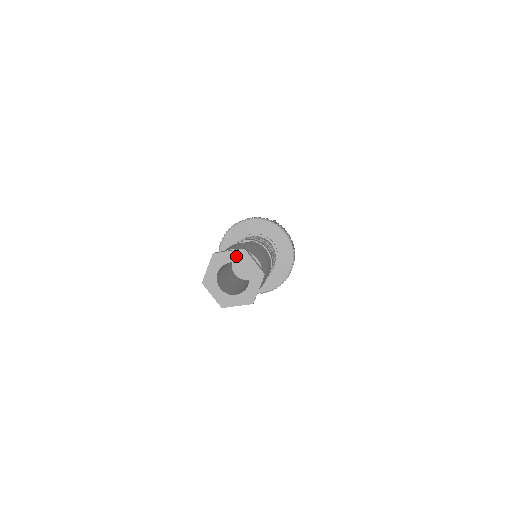
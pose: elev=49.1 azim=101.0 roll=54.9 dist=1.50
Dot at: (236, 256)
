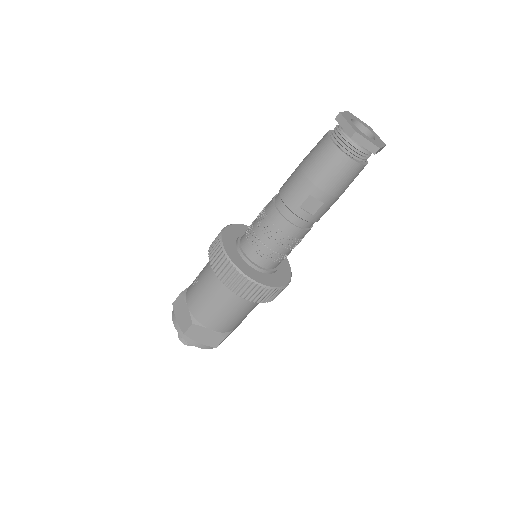
Dot at: (365, 124)
